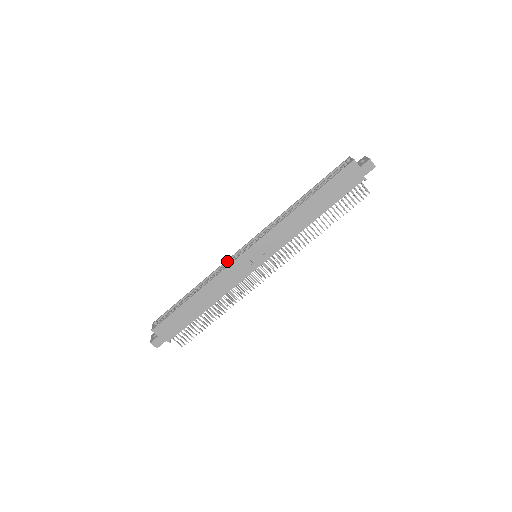
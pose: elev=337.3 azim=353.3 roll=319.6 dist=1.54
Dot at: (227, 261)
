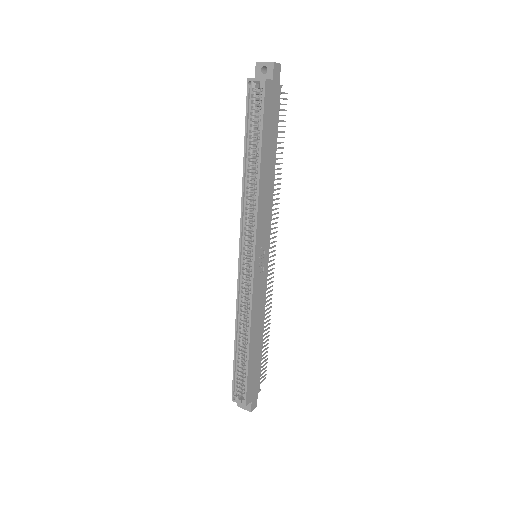
Dot at: (239, 290)
